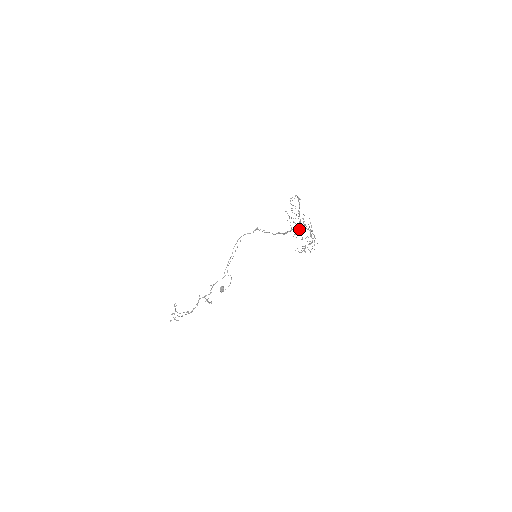
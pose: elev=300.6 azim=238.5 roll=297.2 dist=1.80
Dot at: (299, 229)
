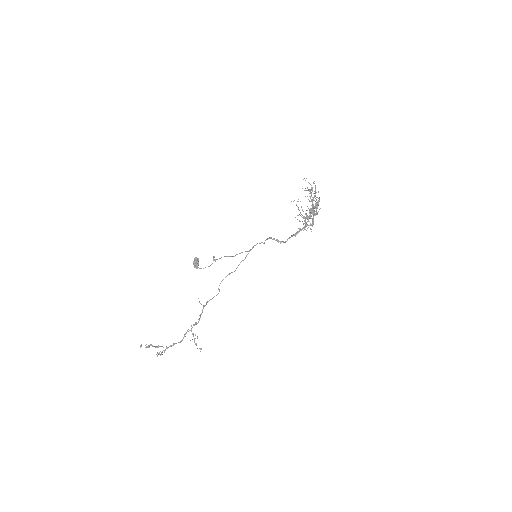
Dot at: (312, 224)
